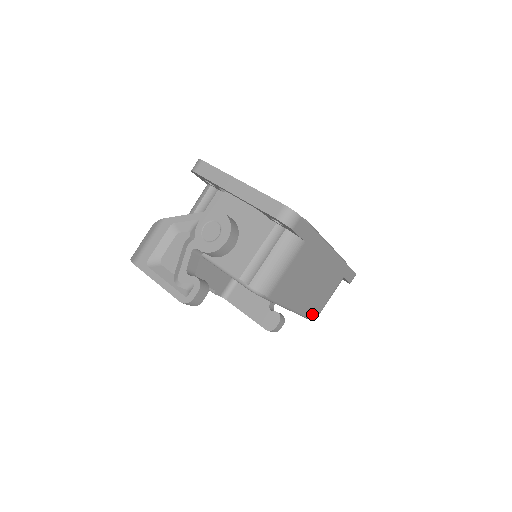
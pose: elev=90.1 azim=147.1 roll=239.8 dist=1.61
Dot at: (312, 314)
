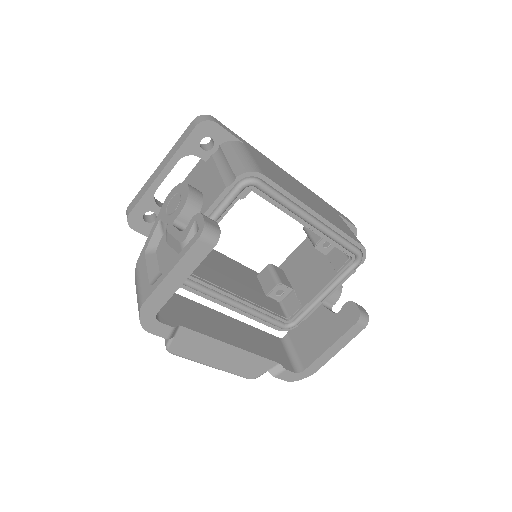
Dot at: (350, 236)
